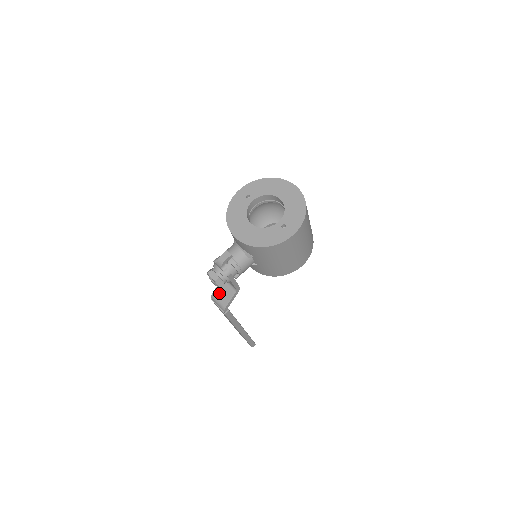
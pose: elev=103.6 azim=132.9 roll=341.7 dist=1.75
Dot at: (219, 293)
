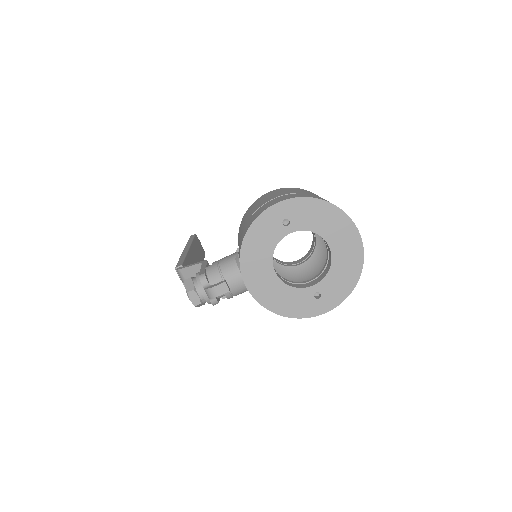
Dot at: (190, 276)
